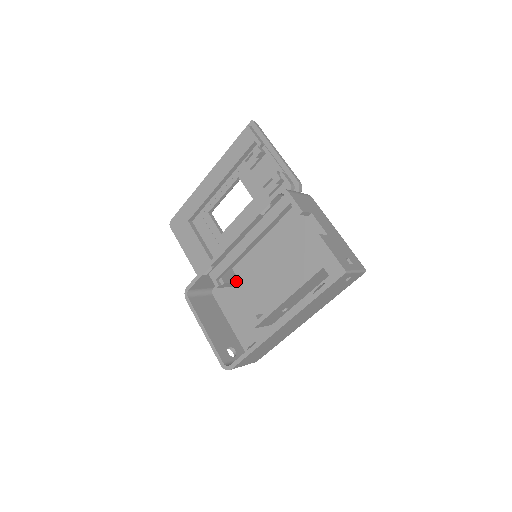
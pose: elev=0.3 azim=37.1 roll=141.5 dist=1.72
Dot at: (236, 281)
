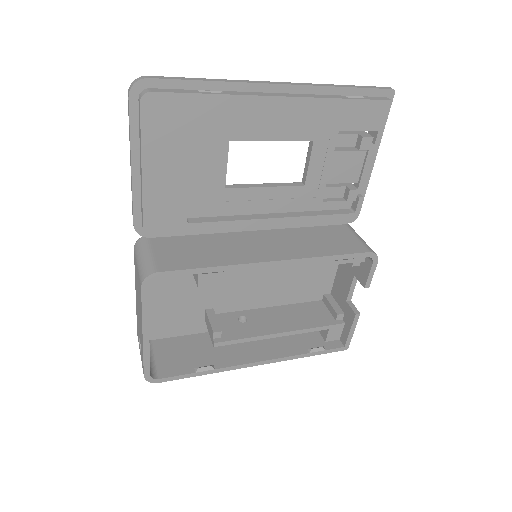
Dot at: occluded
